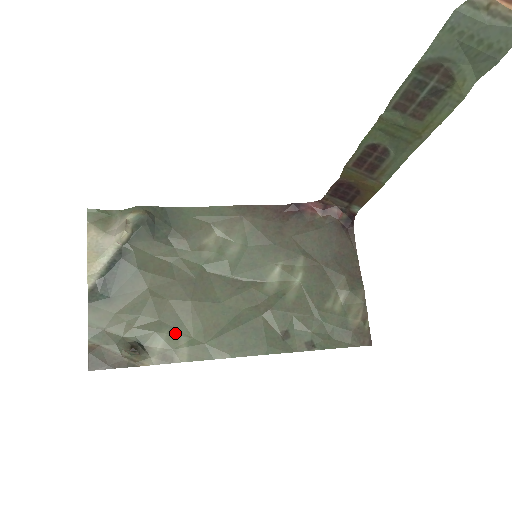
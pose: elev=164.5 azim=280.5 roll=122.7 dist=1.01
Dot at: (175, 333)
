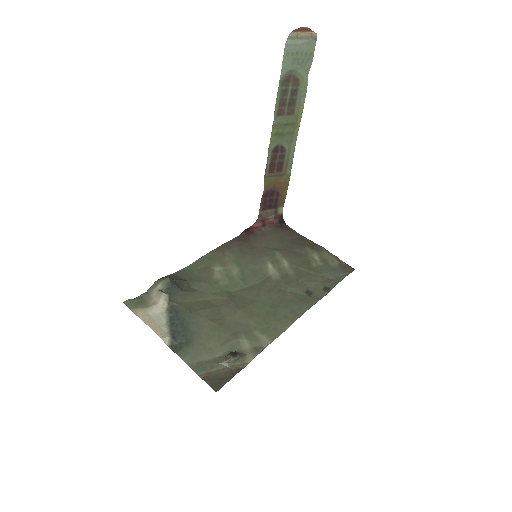
Dot at: (248, 332)
